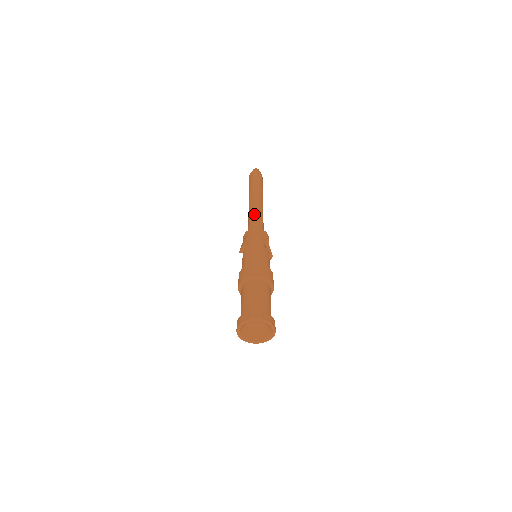
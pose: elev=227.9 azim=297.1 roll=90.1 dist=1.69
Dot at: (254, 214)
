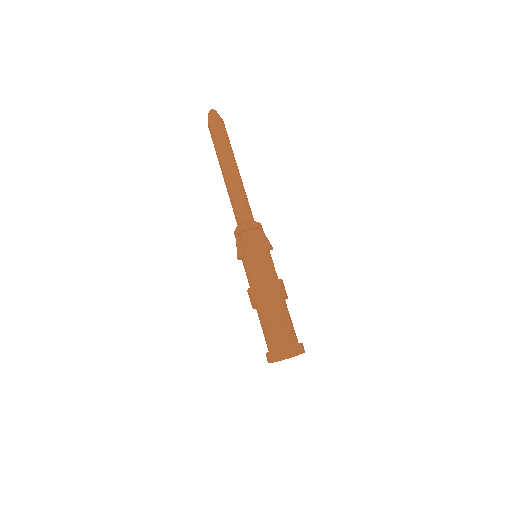
Dot at: (232, 199)
